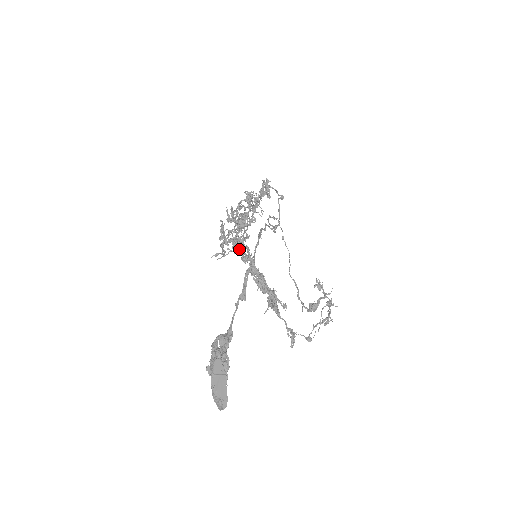
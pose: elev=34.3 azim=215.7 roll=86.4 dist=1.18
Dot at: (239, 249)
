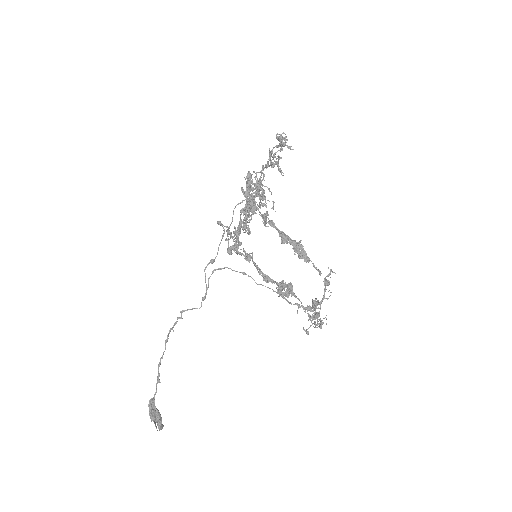
Dot at: (237, 254)
